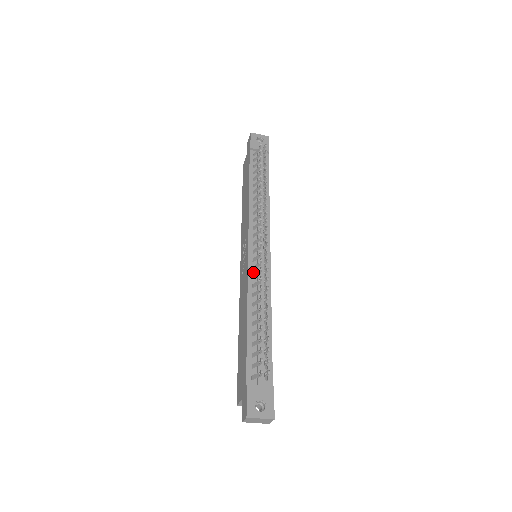
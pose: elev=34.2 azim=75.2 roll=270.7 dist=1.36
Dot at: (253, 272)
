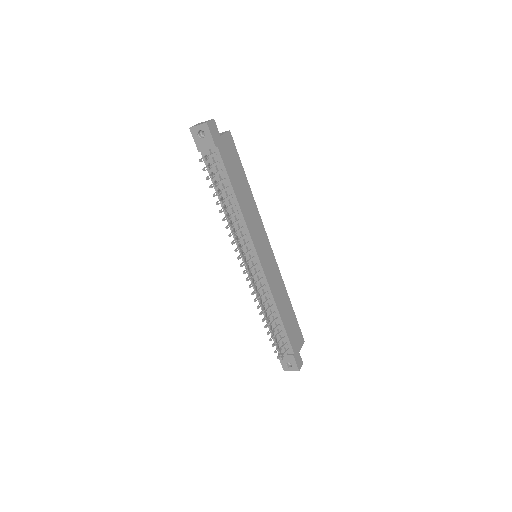
Dot at: (254, 282)
